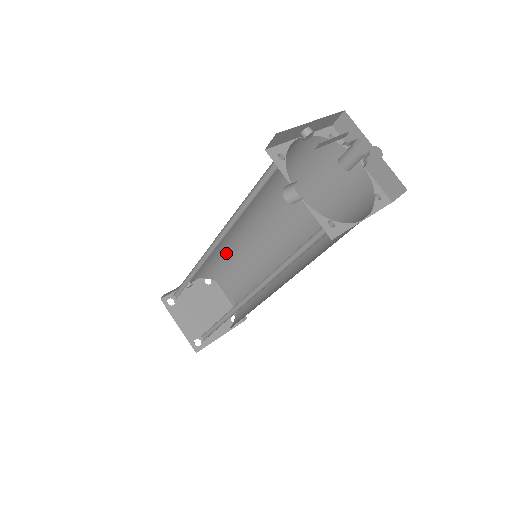
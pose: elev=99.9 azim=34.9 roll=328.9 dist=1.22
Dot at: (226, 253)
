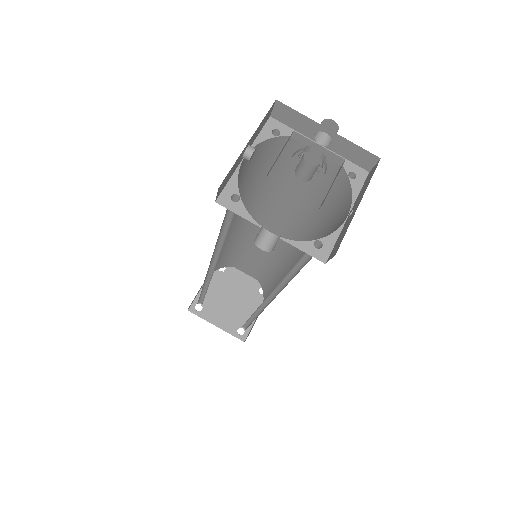
Dot at: (225, 248)
